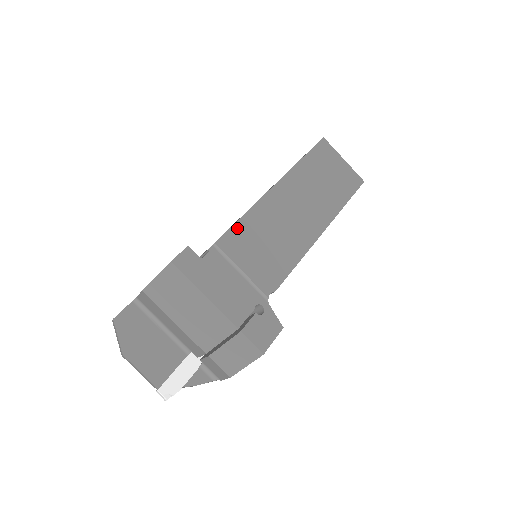
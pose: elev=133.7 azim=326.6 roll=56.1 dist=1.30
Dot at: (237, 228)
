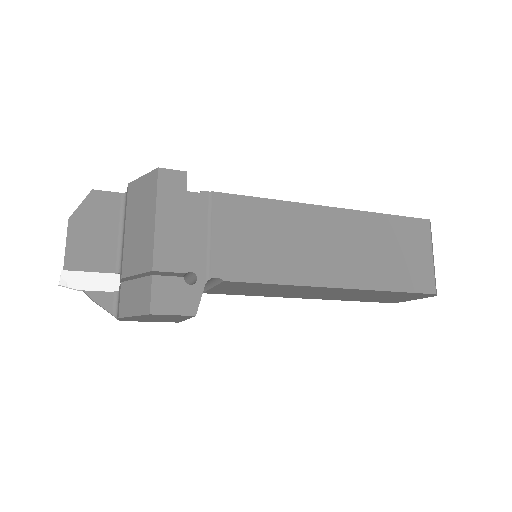
Dot at: (248, 201)
